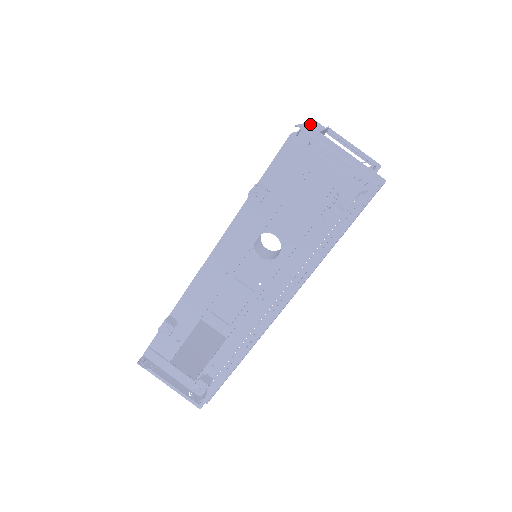
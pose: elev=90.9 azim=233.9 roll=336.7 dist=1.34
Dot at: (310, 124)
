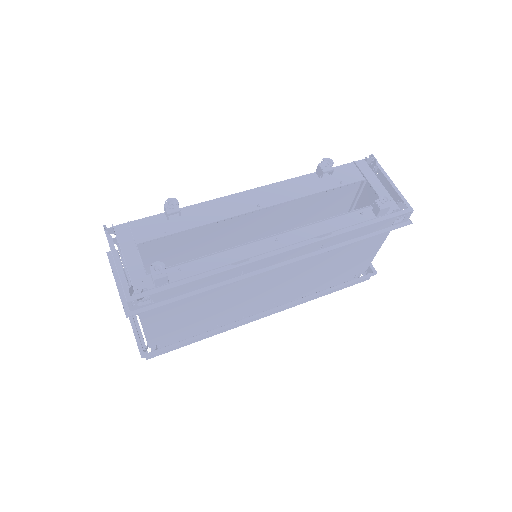
Dot at: occluded
